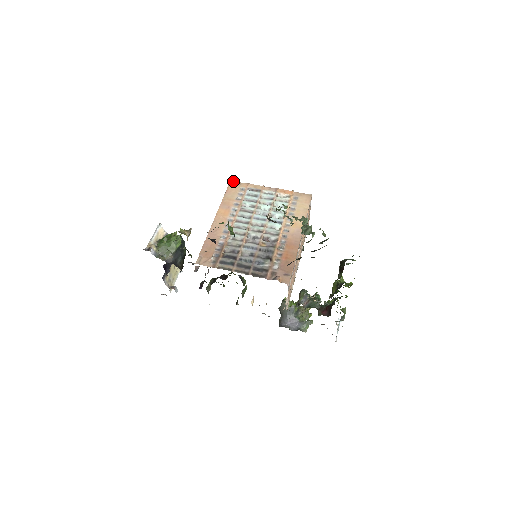
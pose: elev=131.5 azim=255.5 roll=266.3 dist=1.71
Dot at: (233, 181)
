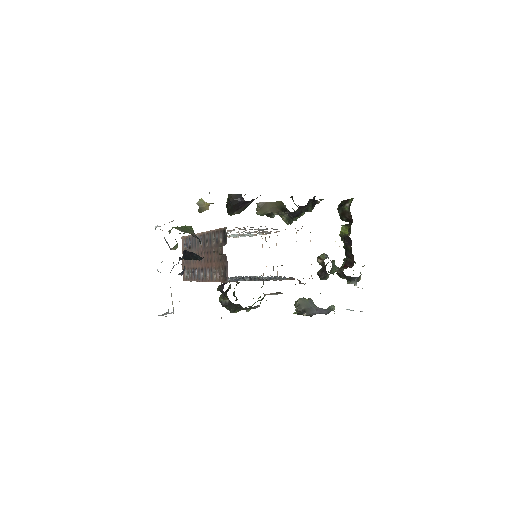
Dot at: occluded
